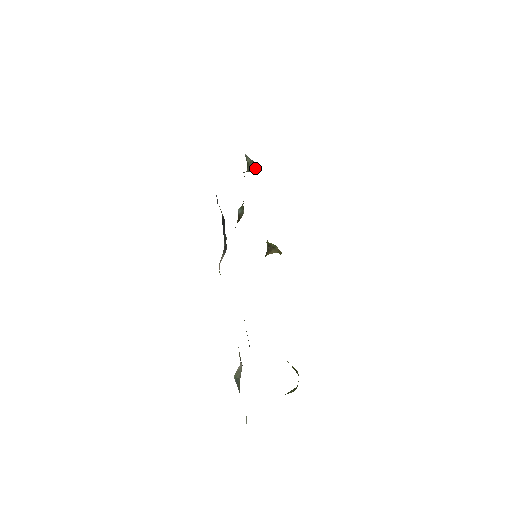
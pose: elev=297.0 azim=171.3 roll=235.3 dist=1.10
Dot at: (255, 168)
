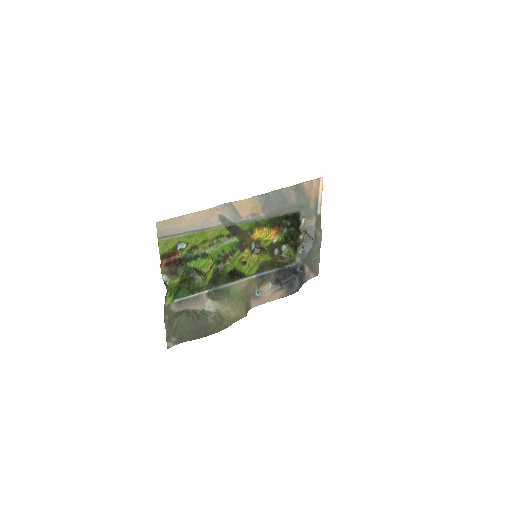
Dot at: (308, 238)
